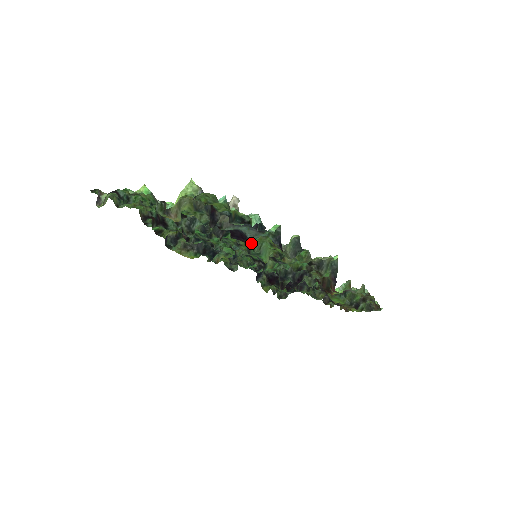
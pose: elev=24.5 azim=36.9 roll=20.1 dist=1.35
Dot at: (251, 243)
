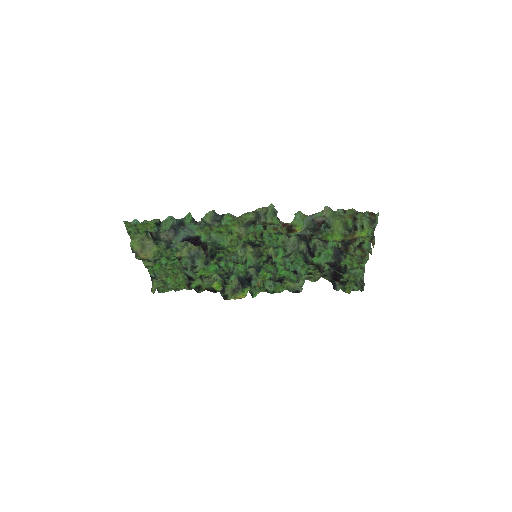
Dot at: (200, 239)
